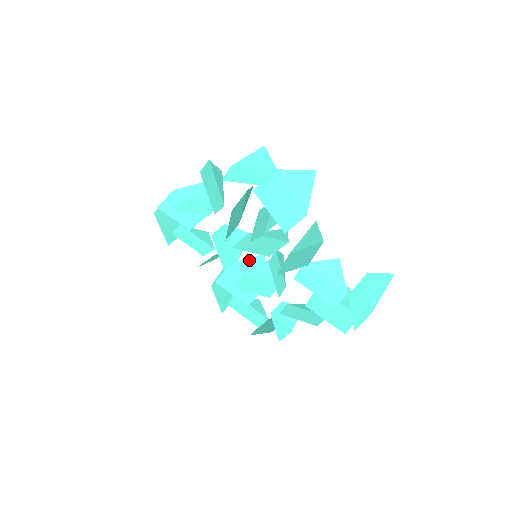
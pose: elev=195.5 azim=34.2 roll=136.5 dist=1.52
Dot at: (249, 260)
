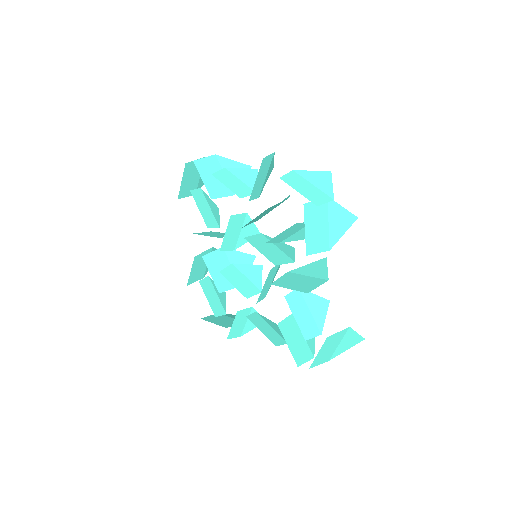
Dot at: (240, 254)
